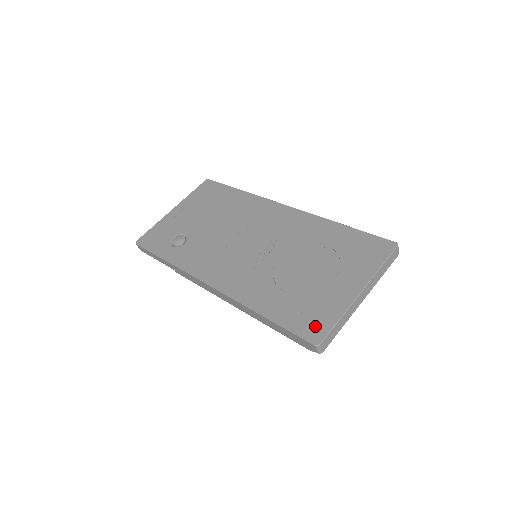
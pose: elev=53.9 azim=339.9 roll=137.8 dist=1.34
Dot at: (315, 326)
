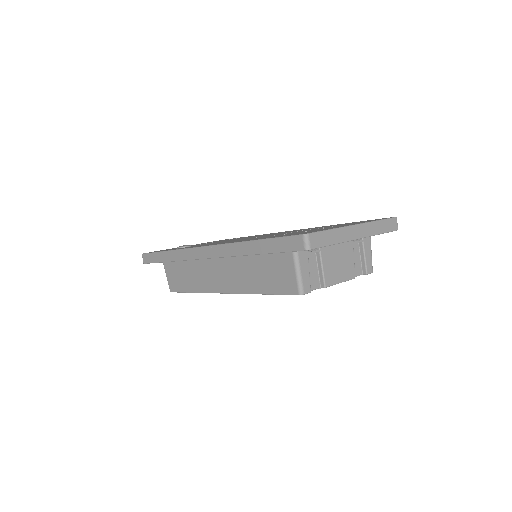
Dot at: occluded
